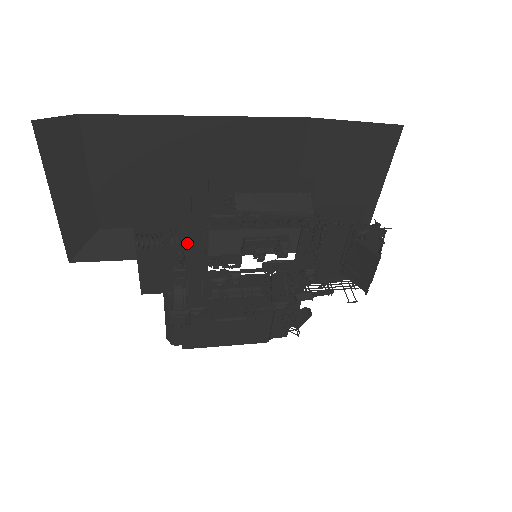
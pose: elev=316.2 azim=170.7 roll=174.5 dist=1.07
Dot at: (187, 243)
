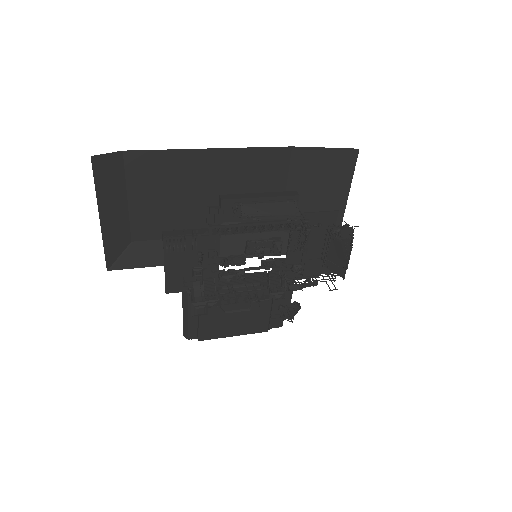
Dot at: (203, 247)
